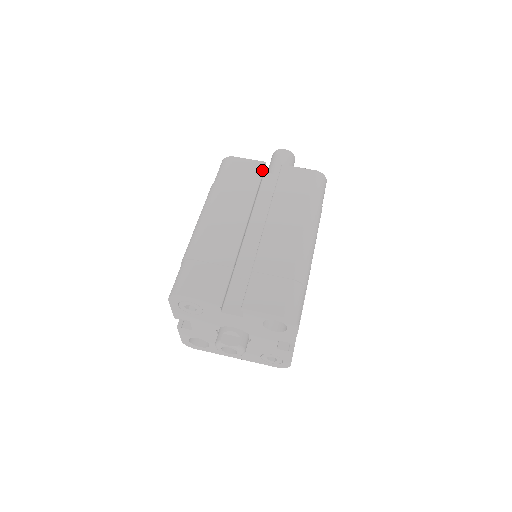
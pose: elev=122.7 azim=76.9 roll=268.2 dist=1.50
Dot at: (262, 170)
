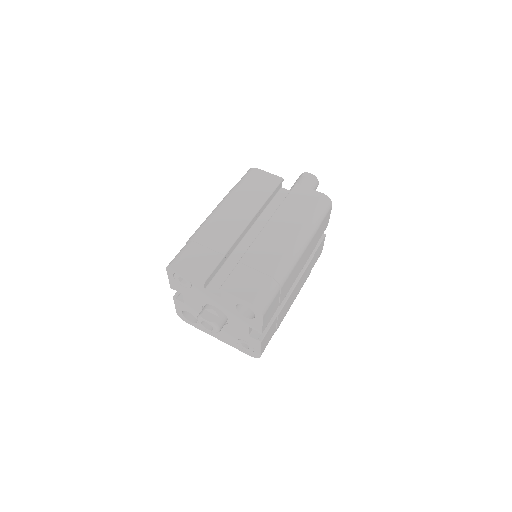
Dot at: (277, 184)
